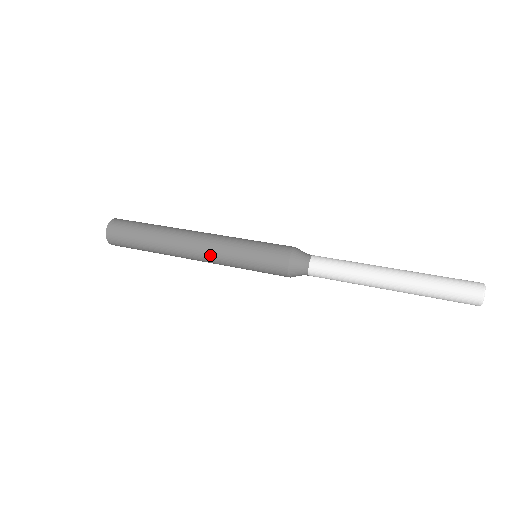
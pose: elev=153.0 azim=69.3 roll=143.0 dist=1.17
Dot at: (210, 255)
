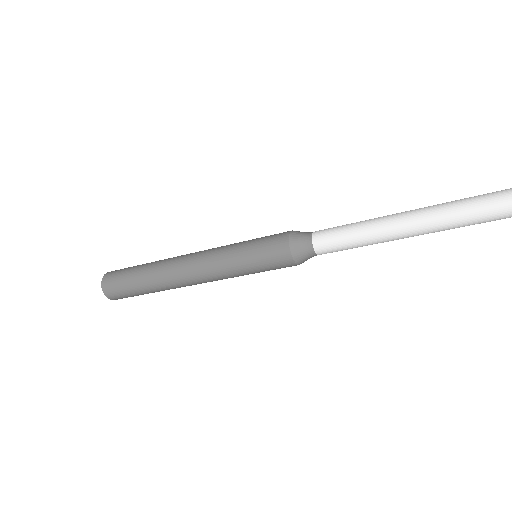
Dot at: (206, 264)
